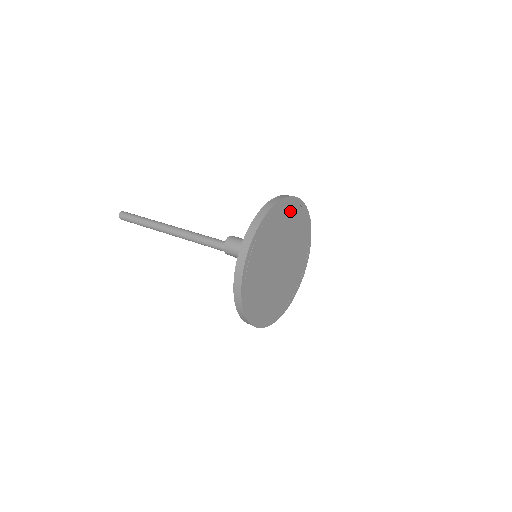
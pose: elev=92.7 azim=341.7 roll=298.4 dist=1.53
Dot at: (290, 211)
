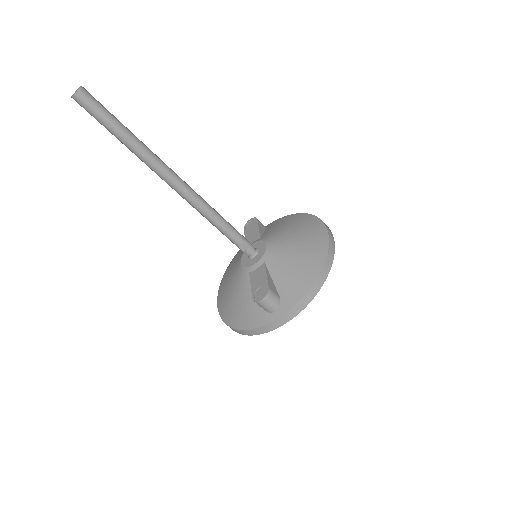
Dot at: occluded
